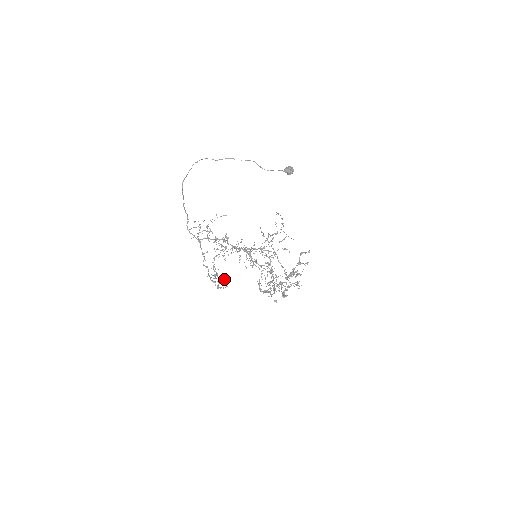
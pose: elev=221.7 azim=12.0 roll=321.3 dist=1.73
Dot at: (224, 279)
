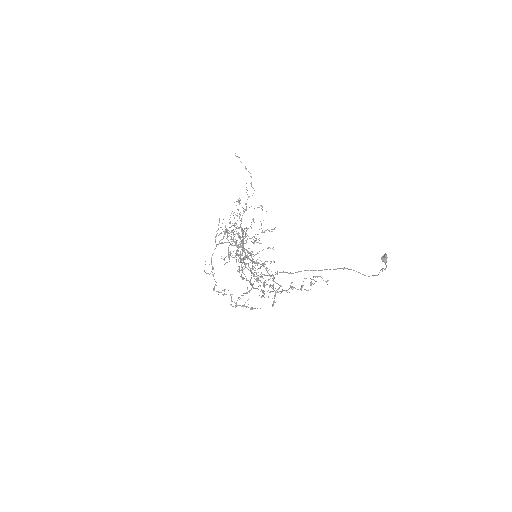
Dot at: occluded
